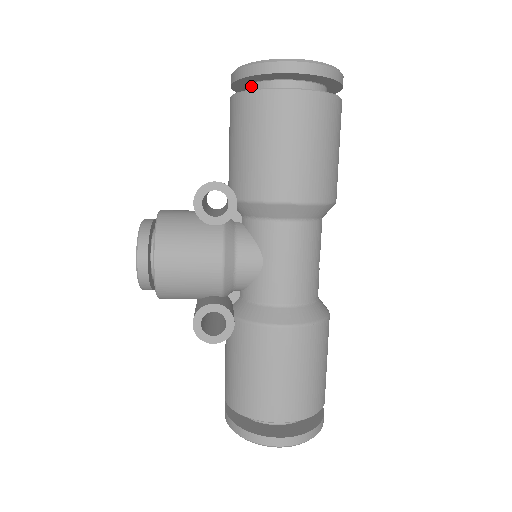
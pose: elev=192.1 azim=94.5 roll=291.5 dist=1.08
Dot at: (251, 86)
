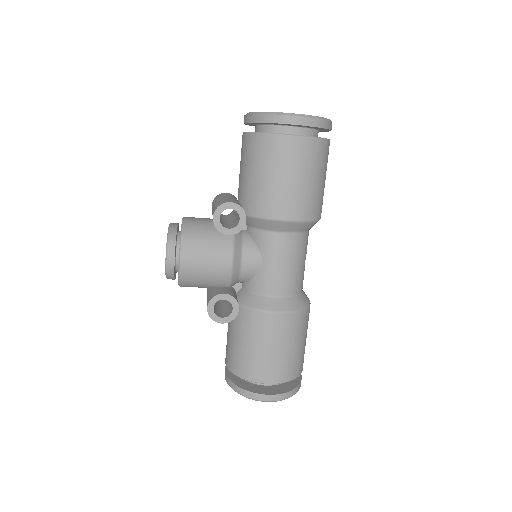
Dot at: (260, 126)
